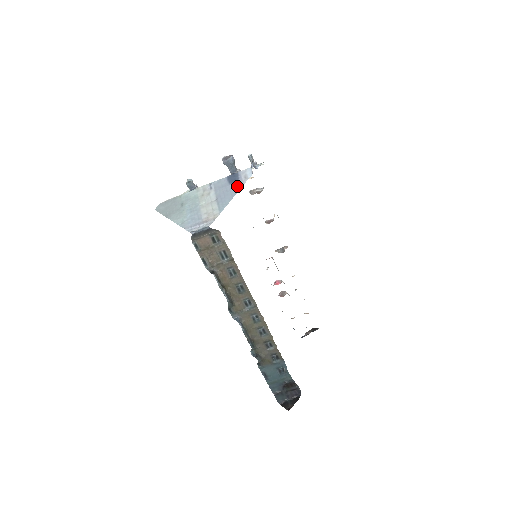
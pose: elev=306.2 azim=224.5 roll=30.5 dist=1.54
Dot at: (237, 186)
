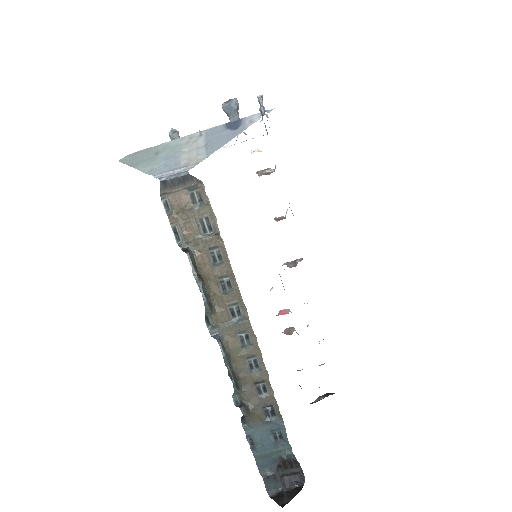
Dot at: (237, 130)
